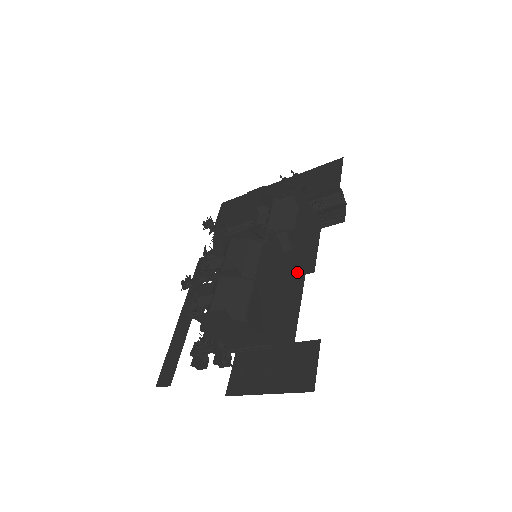
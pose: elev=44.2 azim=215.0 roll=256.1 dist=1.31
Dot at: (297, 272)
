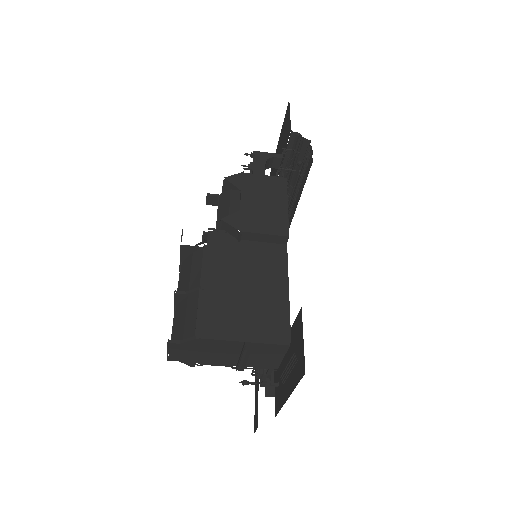
Dot at: (270, 249)
